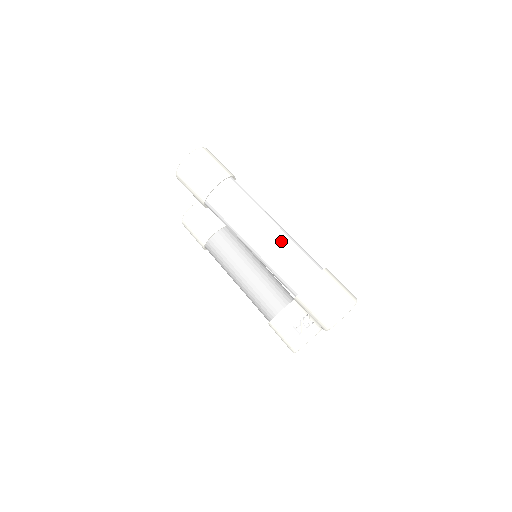
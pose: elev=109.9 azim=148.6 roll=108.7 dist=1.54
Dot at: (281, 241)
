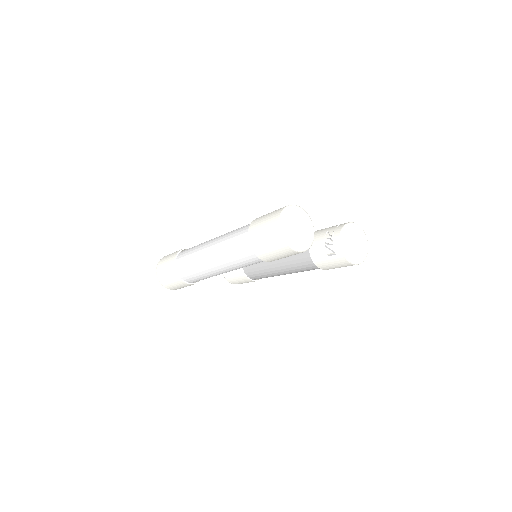
Dot at: (220, 250)
